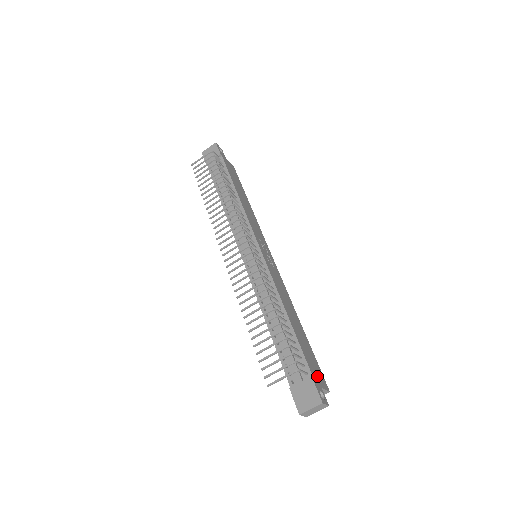
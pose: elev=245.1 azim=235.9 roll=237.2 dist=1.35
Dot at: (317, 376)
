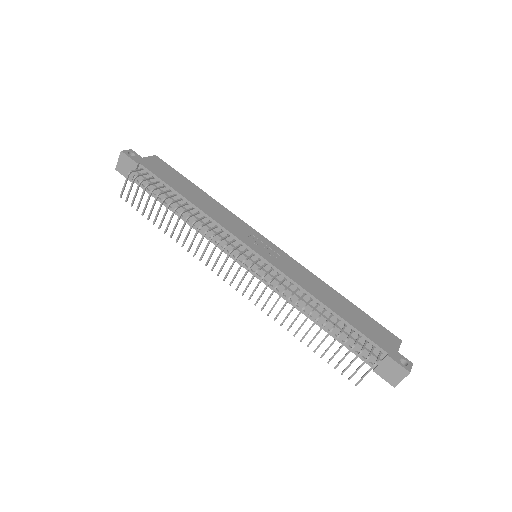
Dot at: (387, 343)
